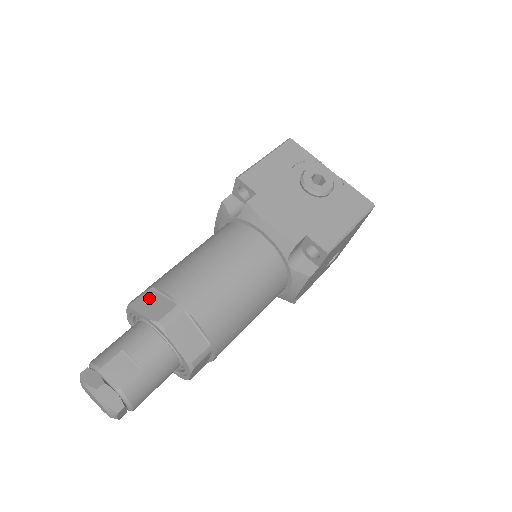
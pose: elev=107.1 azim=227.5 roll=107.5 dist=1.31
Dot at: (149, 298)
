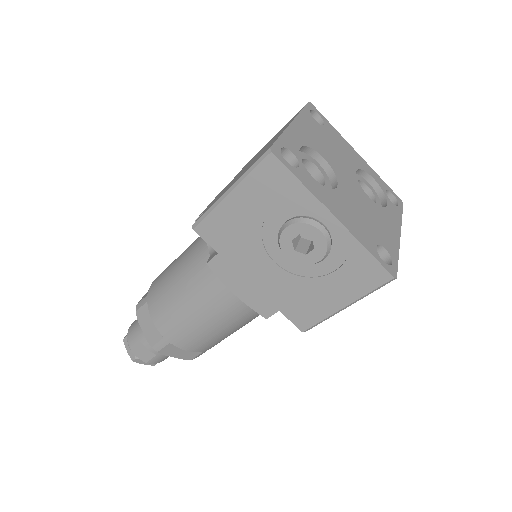
Dot at: (146, 315)
